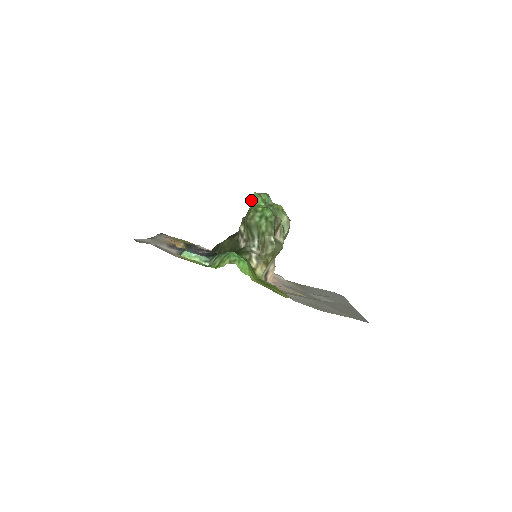
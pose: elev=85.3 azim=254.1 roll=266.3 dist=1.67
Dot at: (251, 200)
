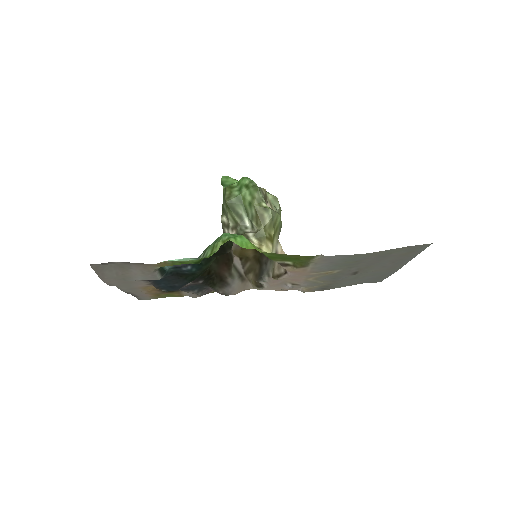
Dot at: (221, 183)
